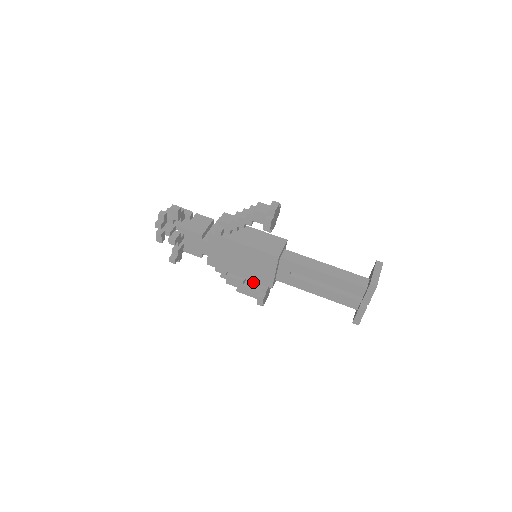
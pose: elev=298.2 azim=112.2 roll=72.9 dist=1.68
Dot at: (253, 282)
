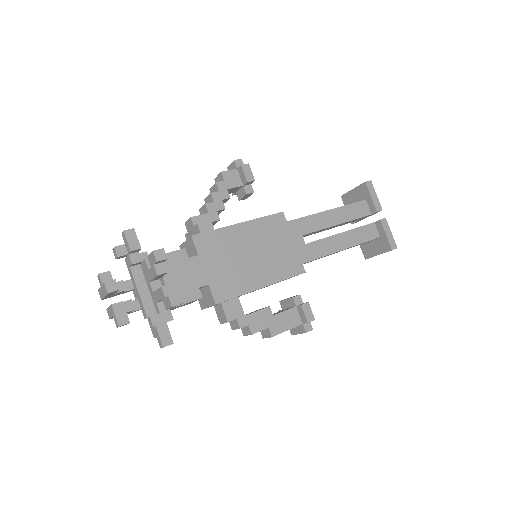
Dot at: (276, 313)
